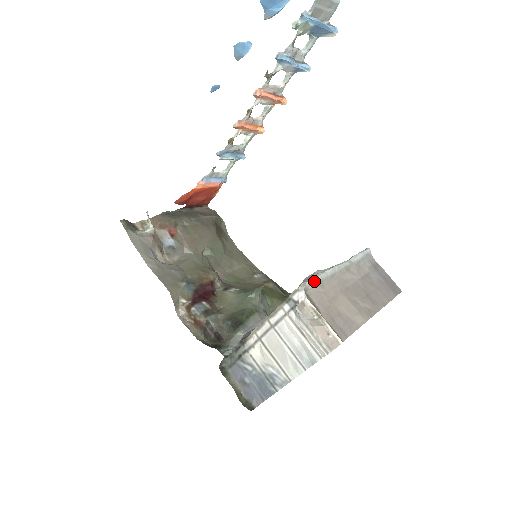
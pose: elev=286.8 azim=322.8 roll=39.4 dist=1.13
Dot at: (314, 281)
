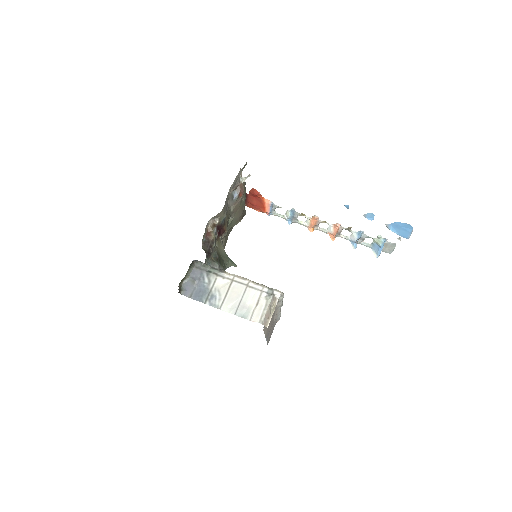
Dot at: (282, 298)
